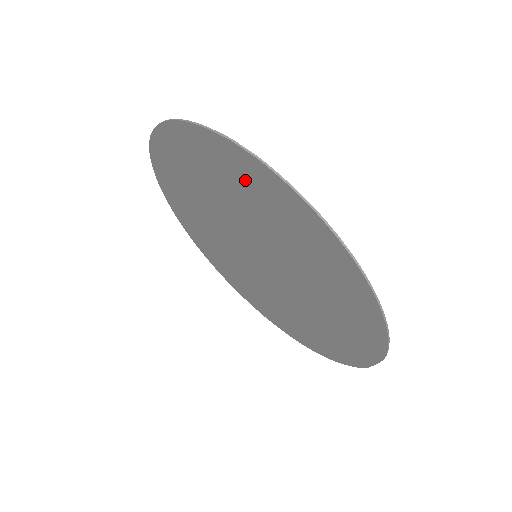
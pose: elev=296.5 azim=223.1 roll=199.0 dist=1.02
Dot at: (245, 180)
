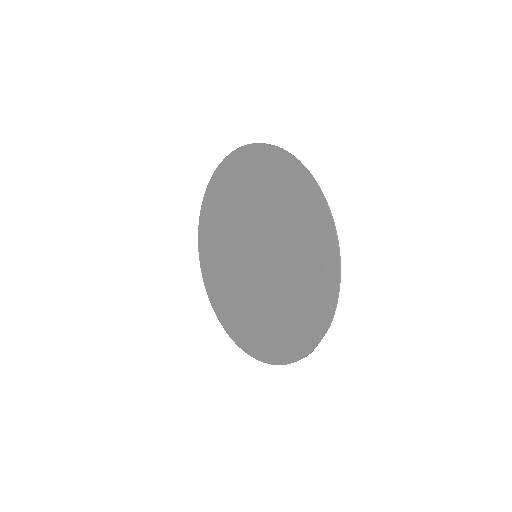
Dot at: (278, 178)
